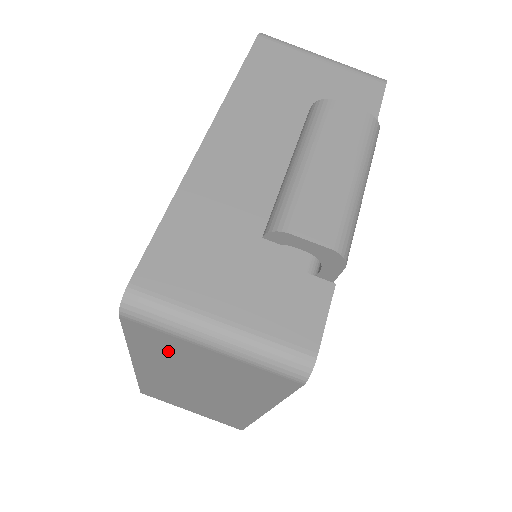
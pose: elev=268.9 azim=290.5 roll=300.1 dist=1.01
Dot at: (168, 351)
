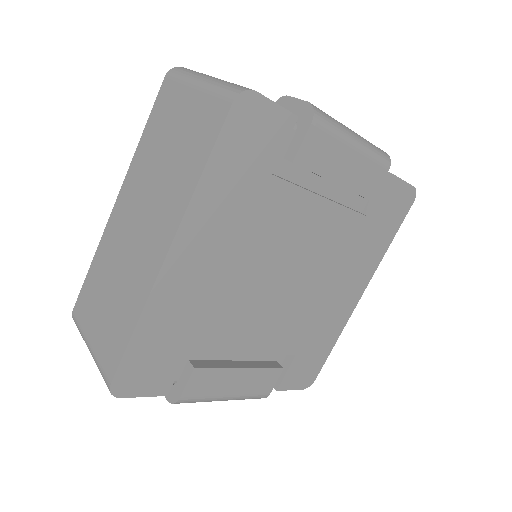
Dot at: (163, 124)
